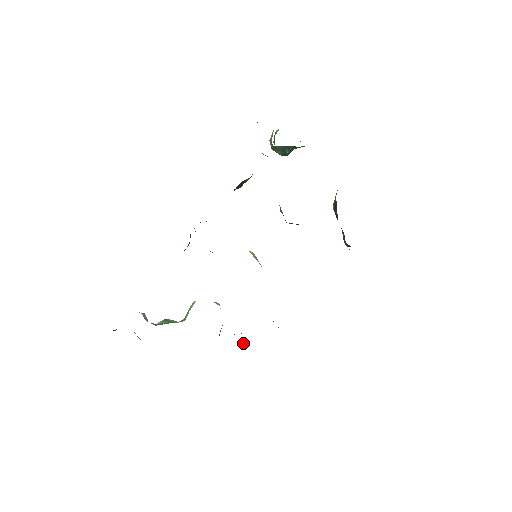
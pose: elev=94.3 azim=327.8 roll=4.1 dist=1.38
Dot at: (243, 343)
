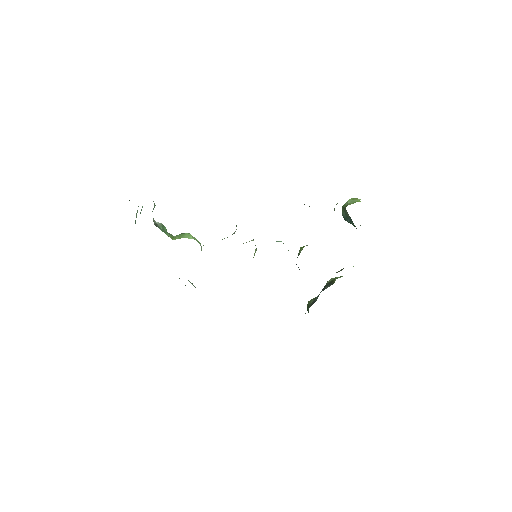
Dot at: occluded
